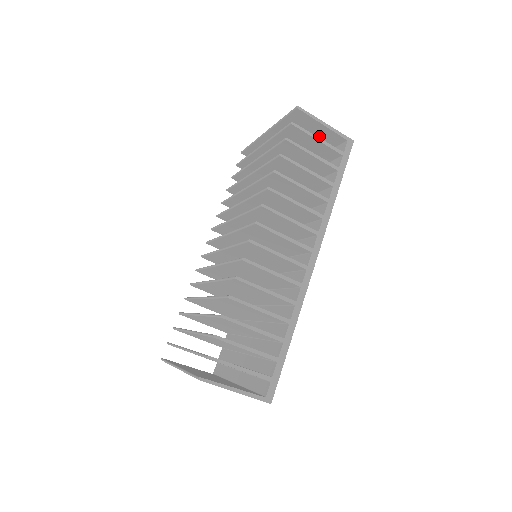
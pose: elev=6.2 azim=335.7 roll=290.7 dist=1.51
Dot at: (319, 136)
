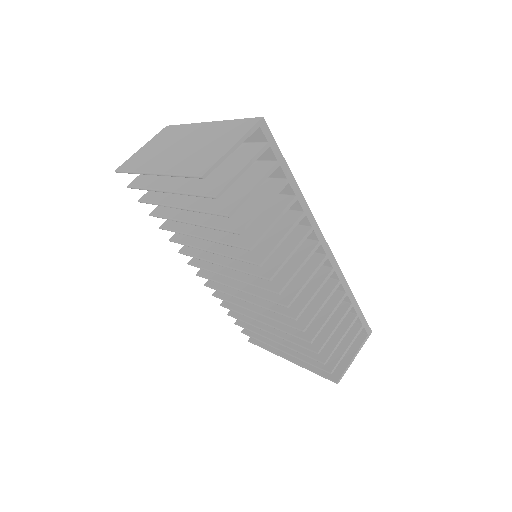
Dot at: occluded
